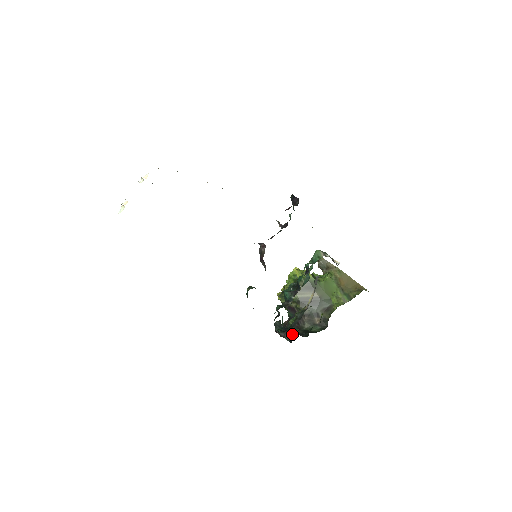
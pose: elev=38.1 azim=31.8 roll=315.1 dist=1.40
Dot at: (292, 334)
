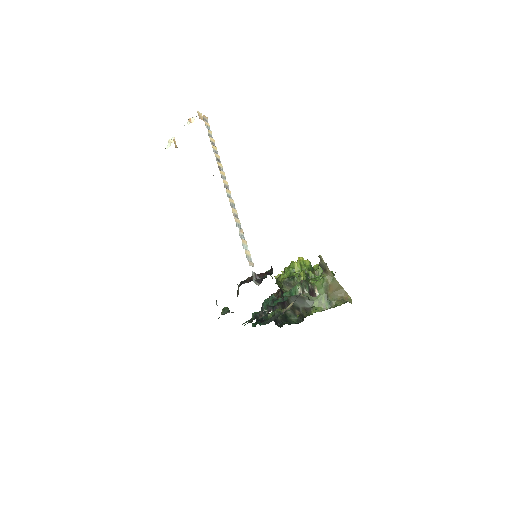
Dot at: occluded
